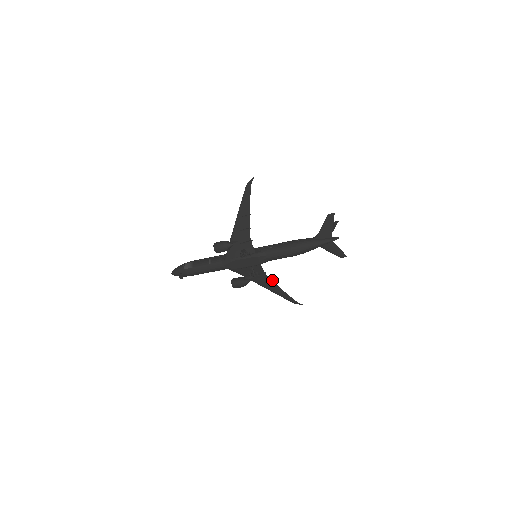
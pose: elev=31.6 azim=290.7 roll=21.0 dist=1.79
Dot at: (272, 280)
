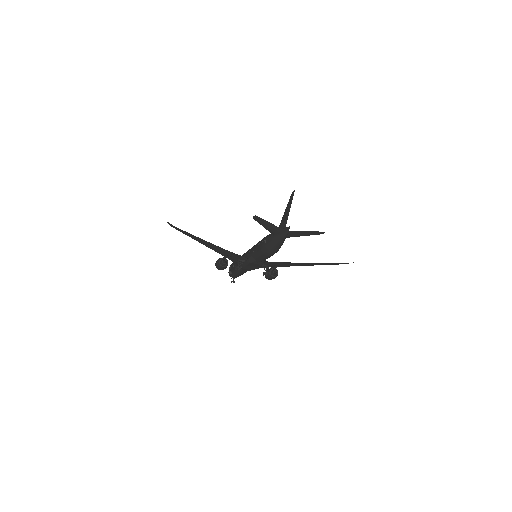
Dot at: (294, 263)
